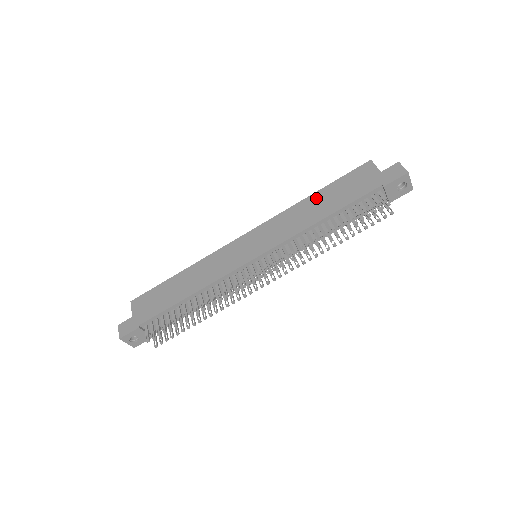
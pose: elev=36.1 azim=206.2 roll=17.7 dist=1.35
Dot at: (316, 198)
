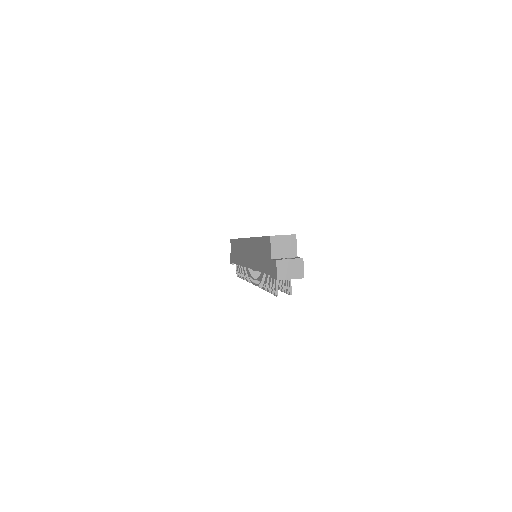
Dot at: (257, 244)
